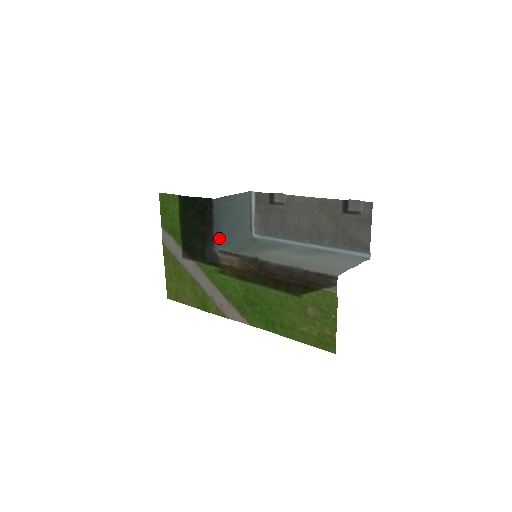
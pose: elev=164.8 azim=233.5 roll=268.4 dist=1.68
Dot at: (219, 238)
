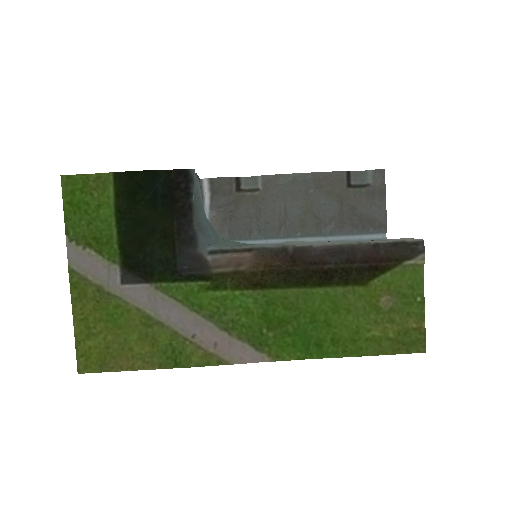
Dot at: (203, 233)
